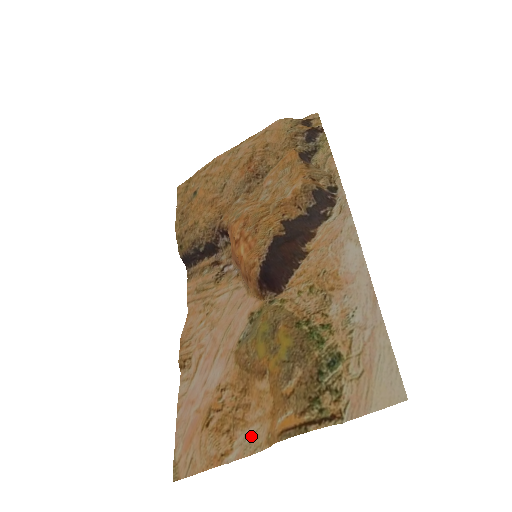
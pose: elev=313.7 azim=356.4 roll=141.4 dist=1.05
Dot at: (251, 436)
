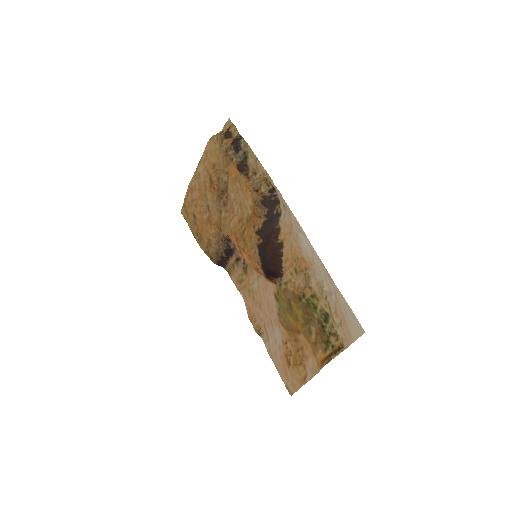
Dot at: (311, 365)
